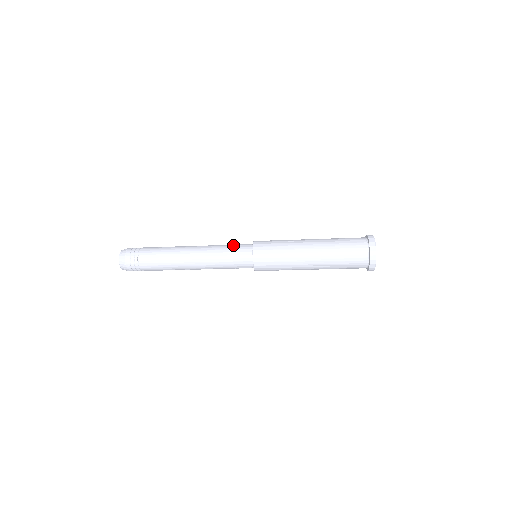
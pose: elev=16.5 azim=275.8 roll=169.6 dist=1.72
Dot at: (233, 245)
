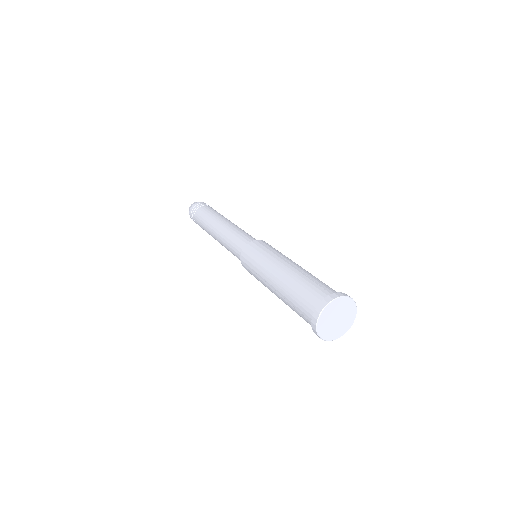
Dot at: (232, 249)
